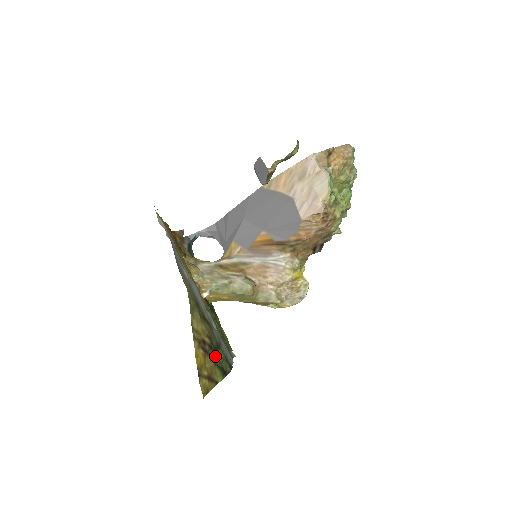
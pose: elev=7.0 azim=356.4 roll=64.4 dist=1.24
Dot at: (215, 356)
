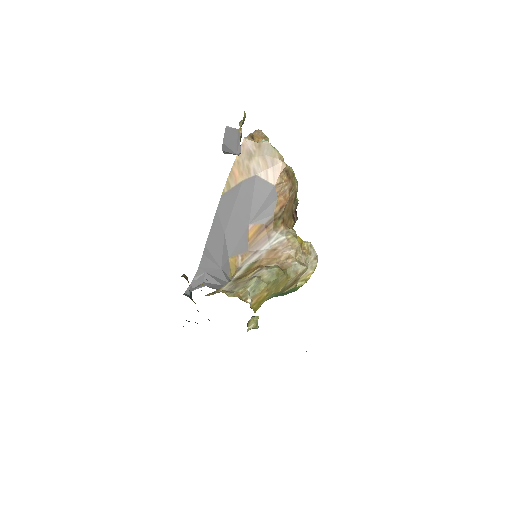
Dot at: occluded
